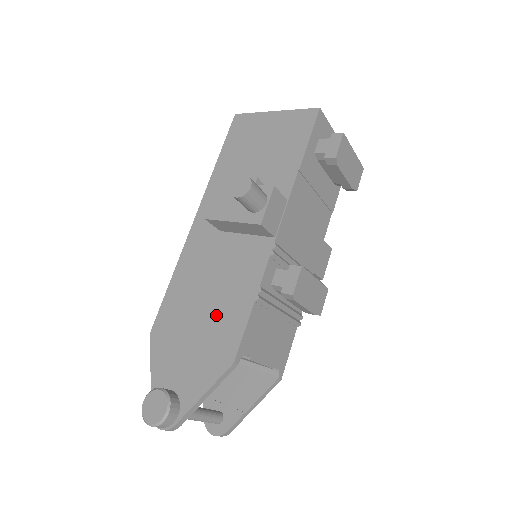
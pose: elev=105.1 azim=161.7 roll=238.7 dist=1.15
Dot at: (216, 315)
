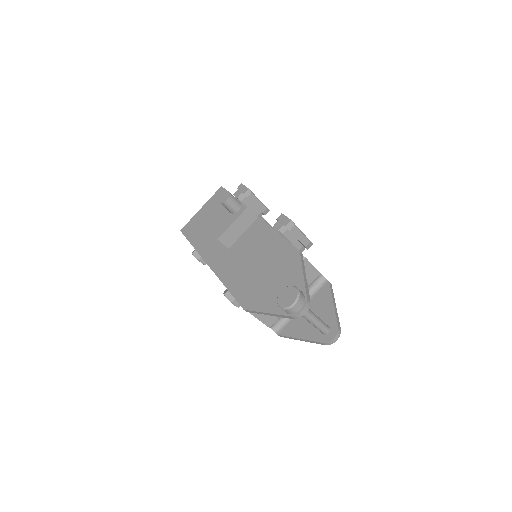
Dot at: (268, 258)
